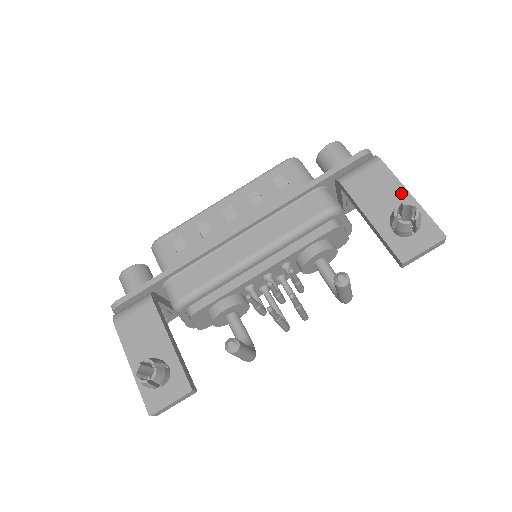
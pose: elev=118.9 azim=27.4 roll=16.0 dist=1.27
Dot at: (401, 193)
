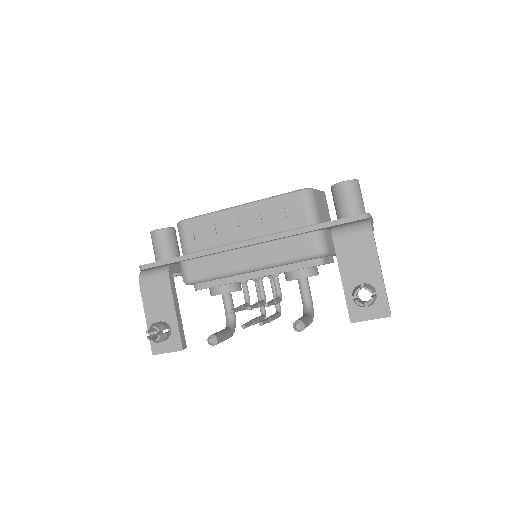
Dot at: (374, 267)
